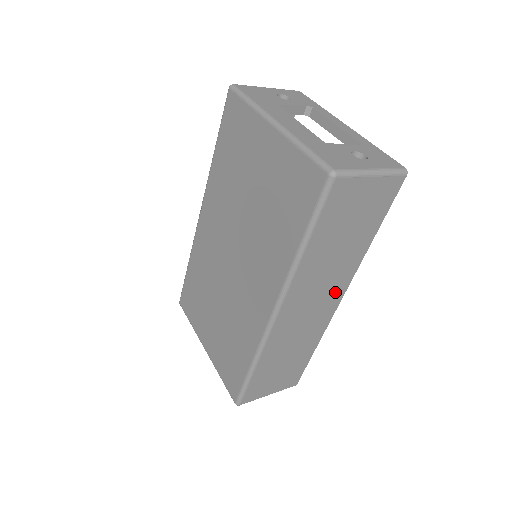
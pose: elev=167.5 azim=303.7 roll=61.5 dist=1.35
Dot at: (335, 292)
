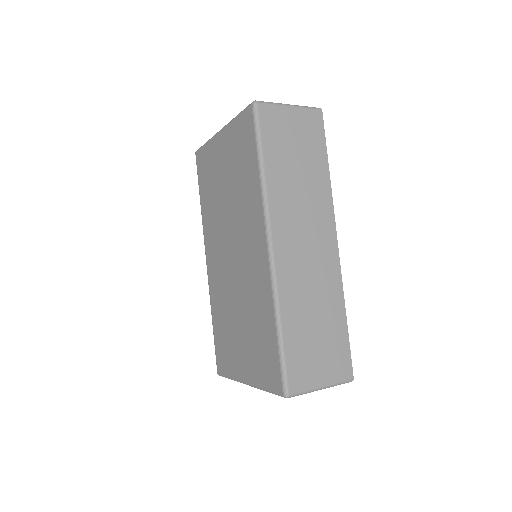
Dot at: (324, 230)
